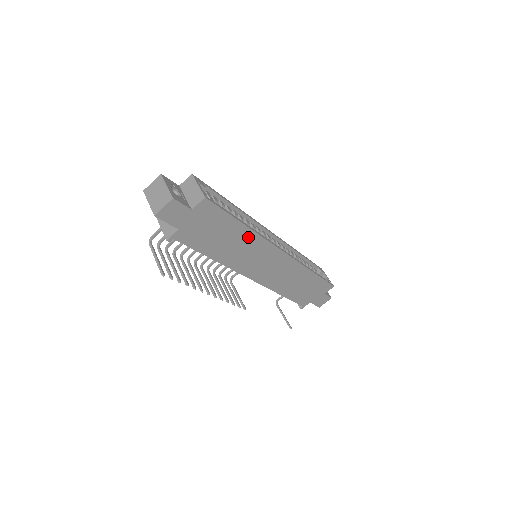
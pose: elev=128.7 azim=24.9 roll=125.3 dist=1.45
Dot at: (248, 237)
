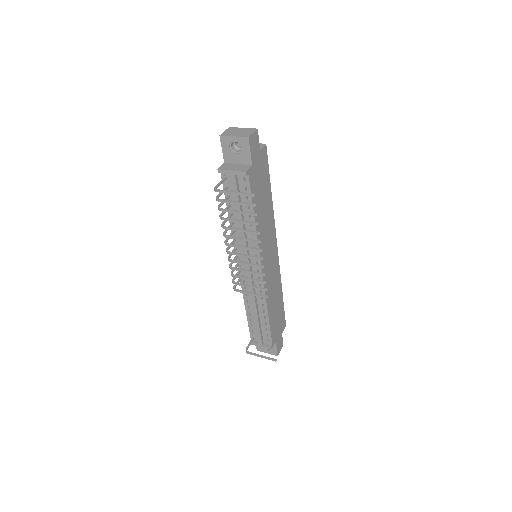
Dot at: (270, 211)
